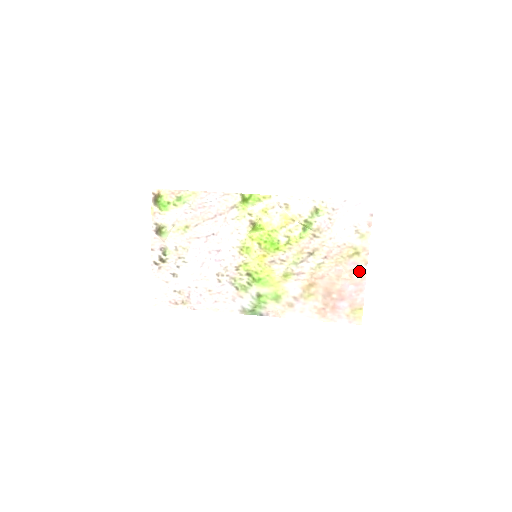
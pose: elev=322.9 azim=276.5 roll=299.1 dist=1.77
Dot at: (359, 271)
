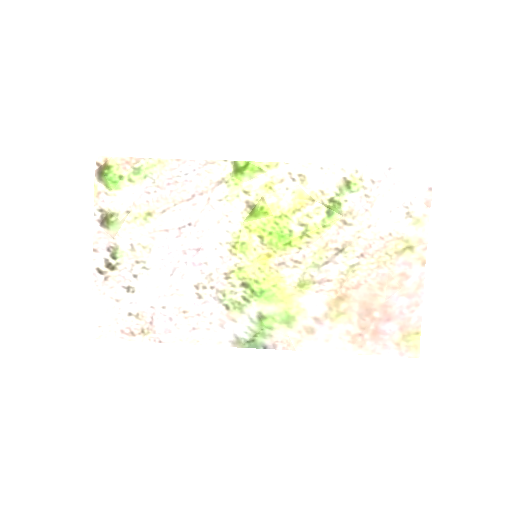
Dot at: (413, 275)
